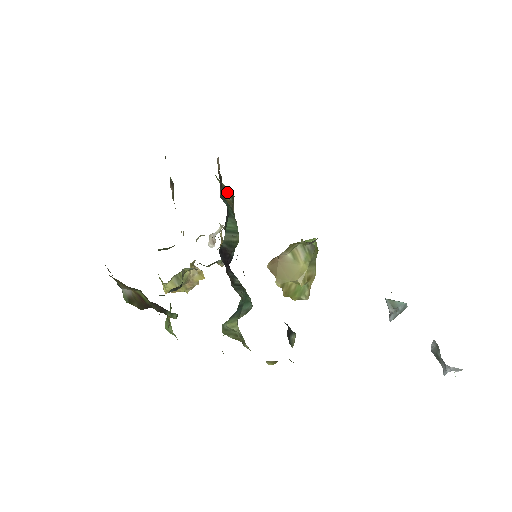
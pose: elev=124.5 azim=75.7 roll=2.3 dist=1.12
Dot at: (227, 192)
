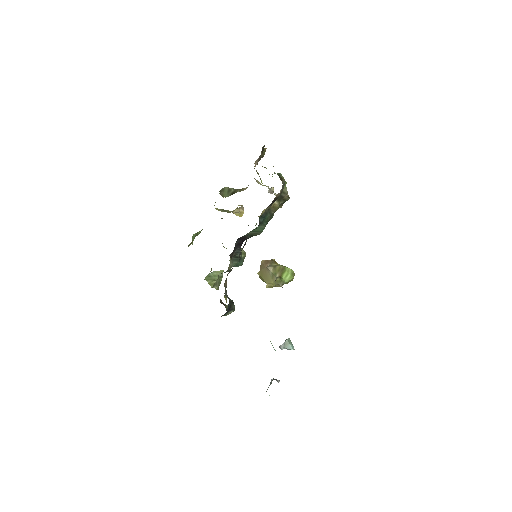
Dot at: (283, 197)
